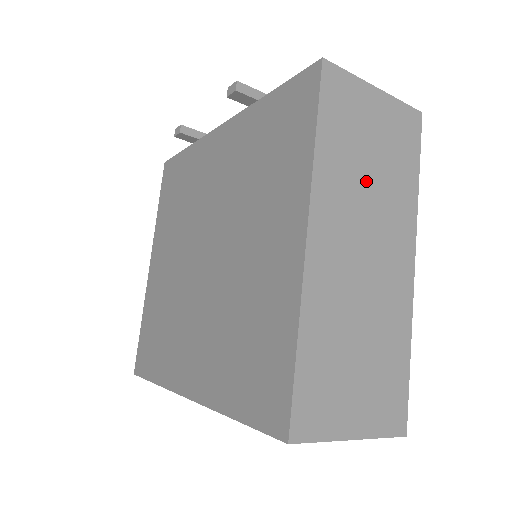
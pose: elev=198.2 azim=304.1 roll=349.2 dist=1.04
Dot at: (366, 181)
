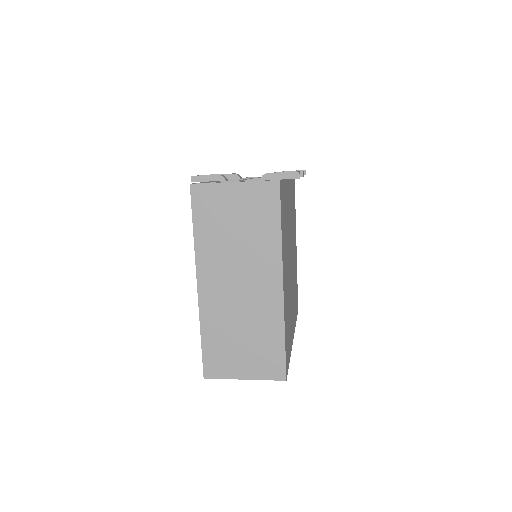
Dot at: (234, 244)
